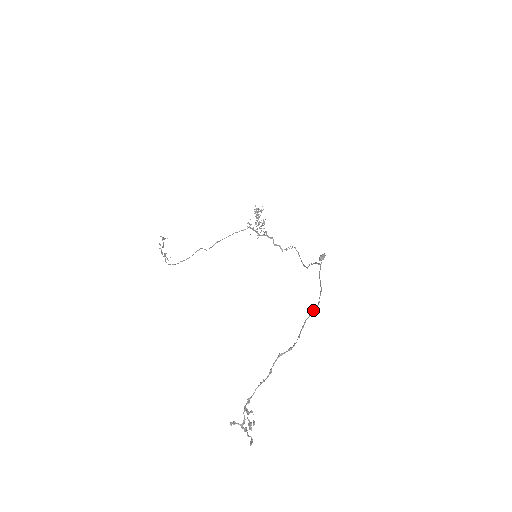
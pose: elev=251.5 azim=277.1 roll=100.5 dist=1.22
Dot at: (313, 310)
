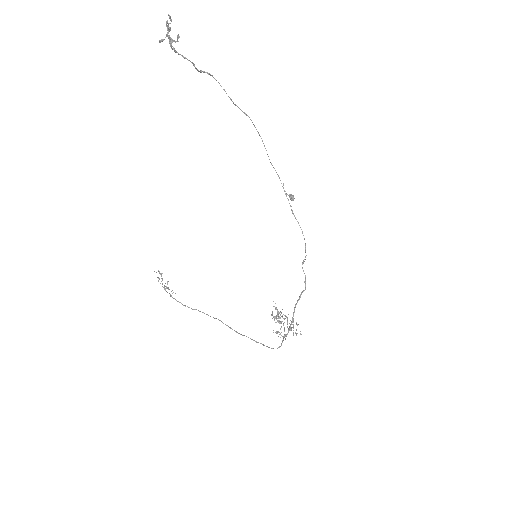
Dot at: (243, 112)
